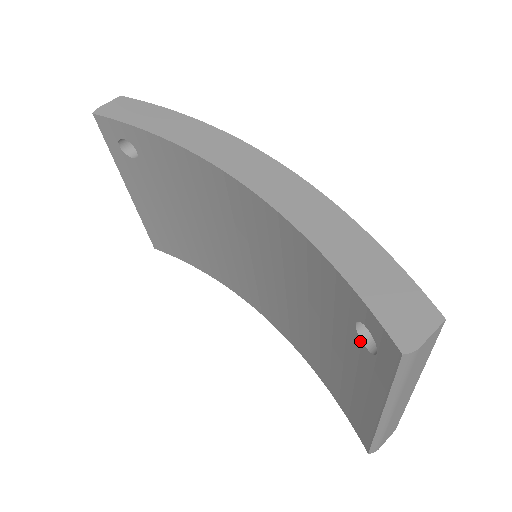
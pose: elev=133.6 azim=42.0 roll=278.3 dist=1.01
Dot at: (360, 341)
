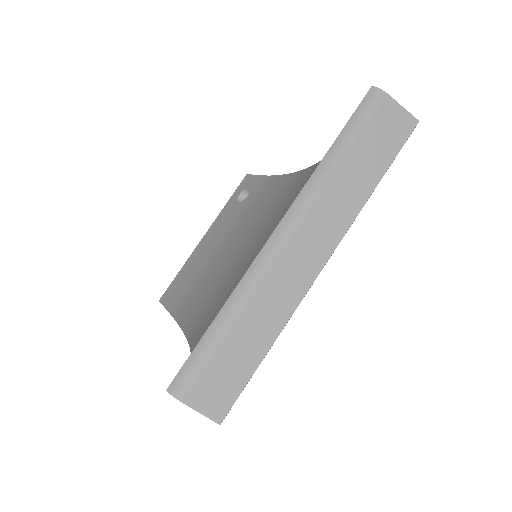
Dot at: occluded
